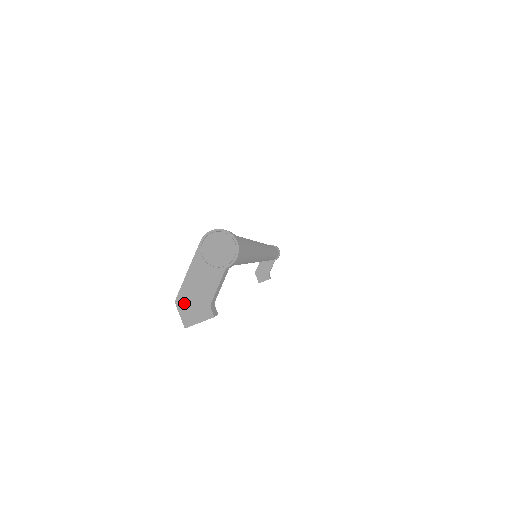
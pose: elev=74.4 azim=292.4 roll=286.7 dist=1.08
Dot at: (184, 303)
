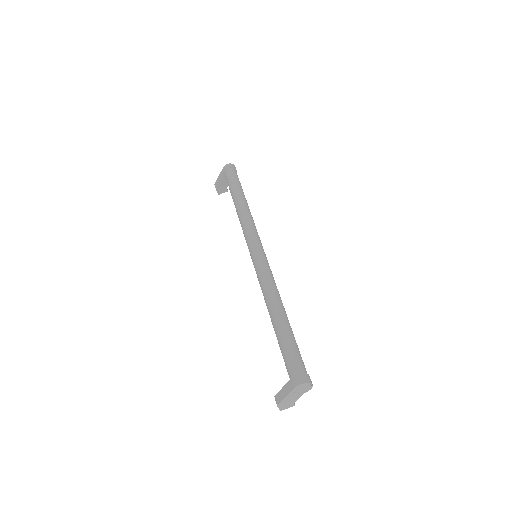
Dot at: (281, 405)
